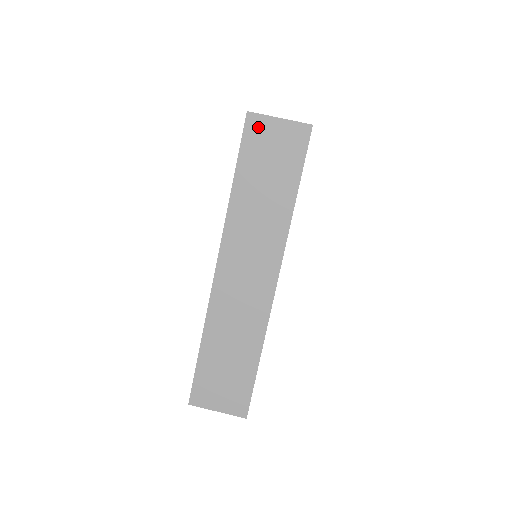
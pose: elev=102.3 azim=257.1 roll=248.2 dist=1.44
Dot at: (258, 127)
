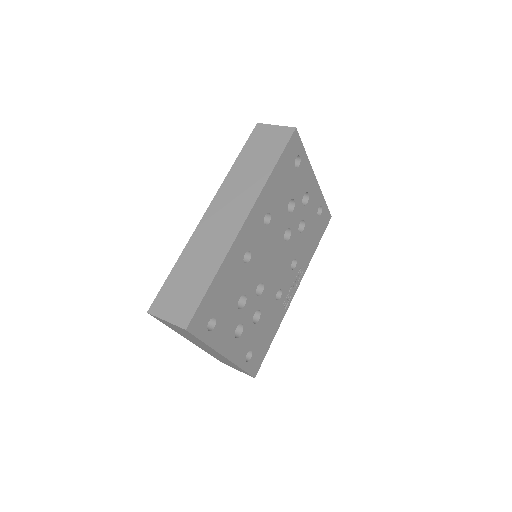
Dot at: (261, 130)
